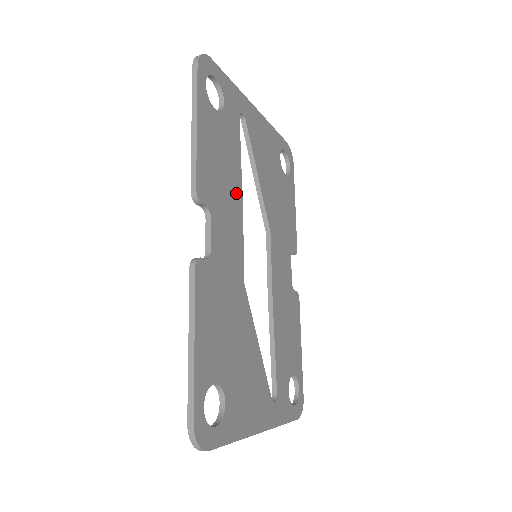
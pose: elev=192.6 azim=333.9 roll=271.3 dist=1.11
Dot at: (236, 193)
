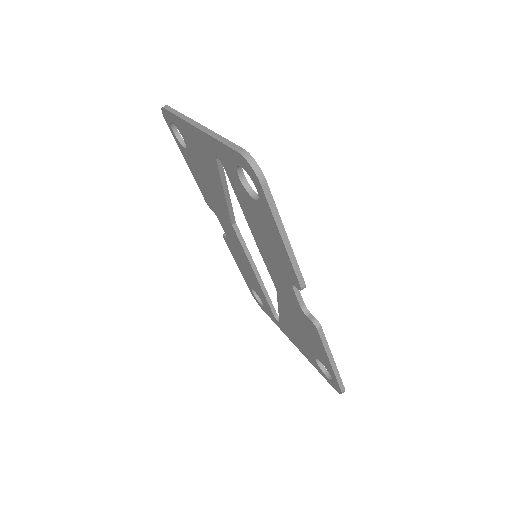
Dot at: occluded
